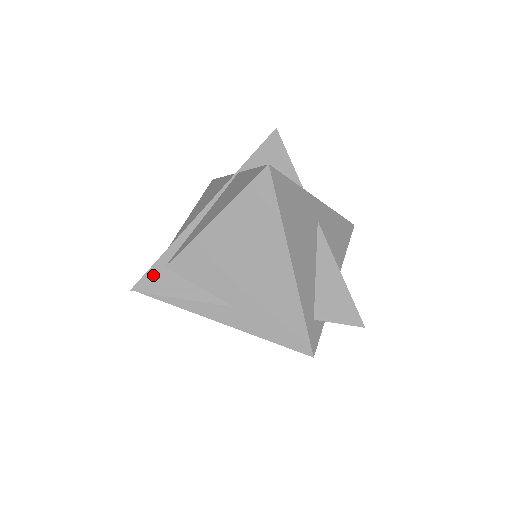
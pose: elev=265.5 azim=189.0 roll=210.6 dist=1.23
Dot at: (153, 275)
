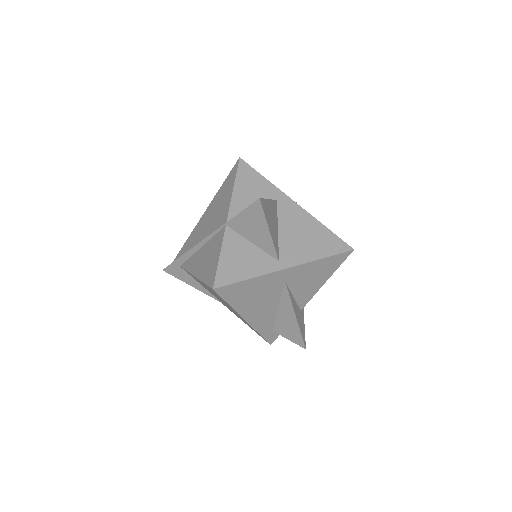
Dot at: (174, 268)
